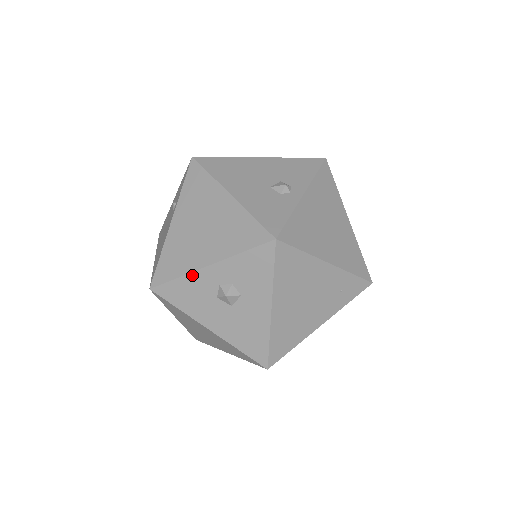
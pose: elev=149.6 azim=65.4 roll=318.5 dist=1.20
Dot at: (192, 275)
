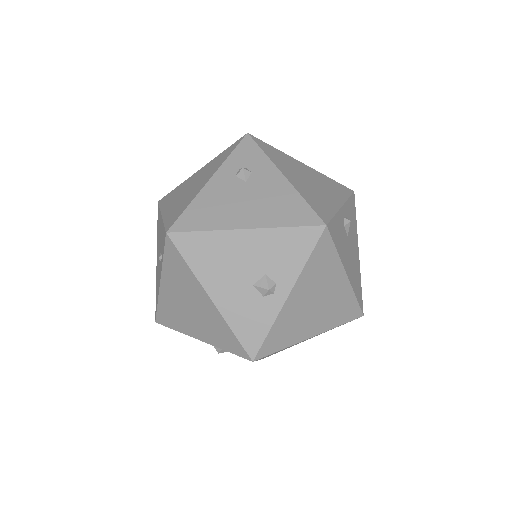
Dot at: occluded
